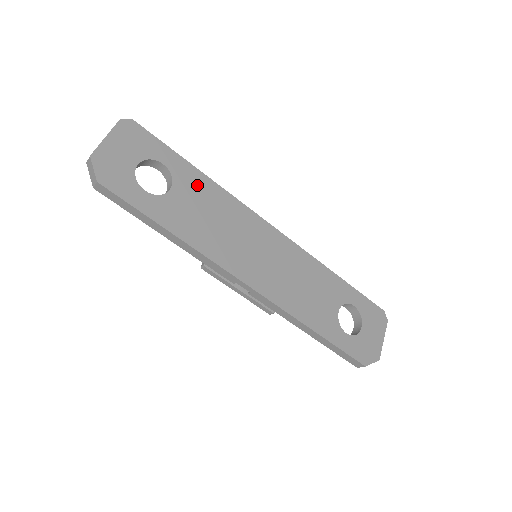
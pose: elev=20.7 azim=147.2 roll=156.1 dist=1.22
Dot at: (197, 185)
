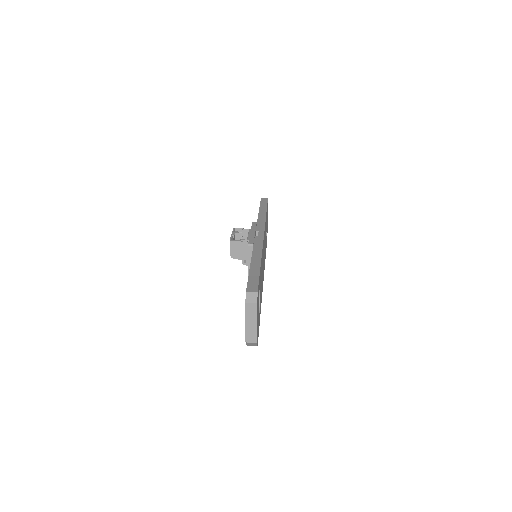
Dot at: occluded
